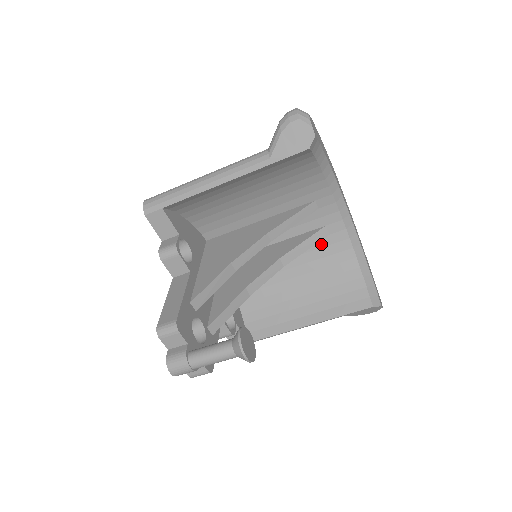
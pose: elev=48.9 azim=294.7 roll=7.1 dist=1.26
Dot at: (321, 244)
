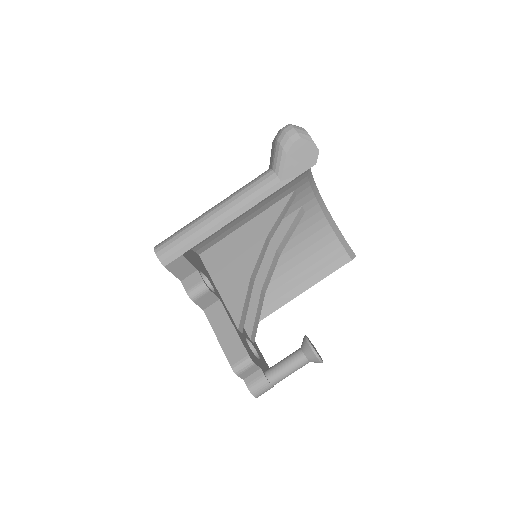
Dot at: (299, 222)
